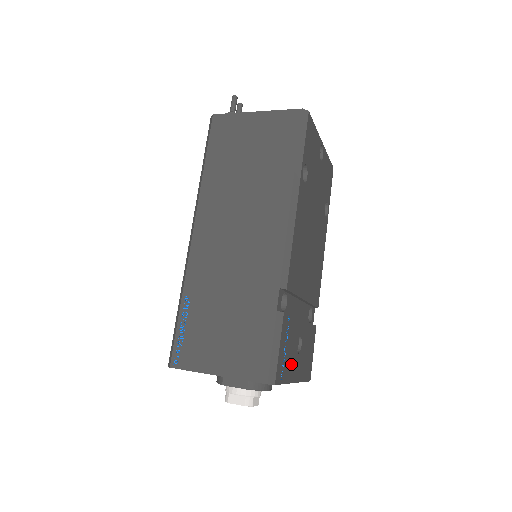
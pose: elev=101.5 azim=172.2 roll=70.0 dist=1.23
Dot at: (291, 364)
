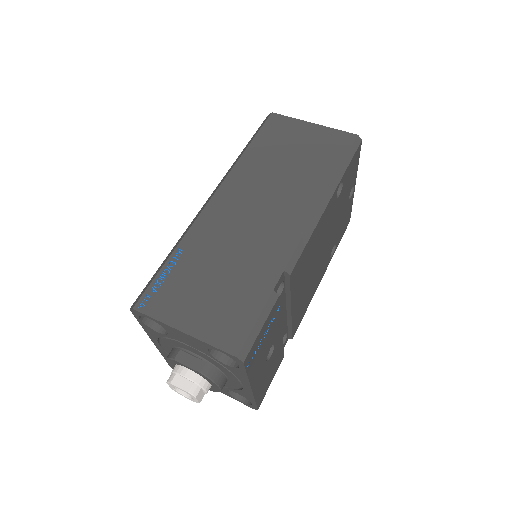
Dot at: (259, 363)
